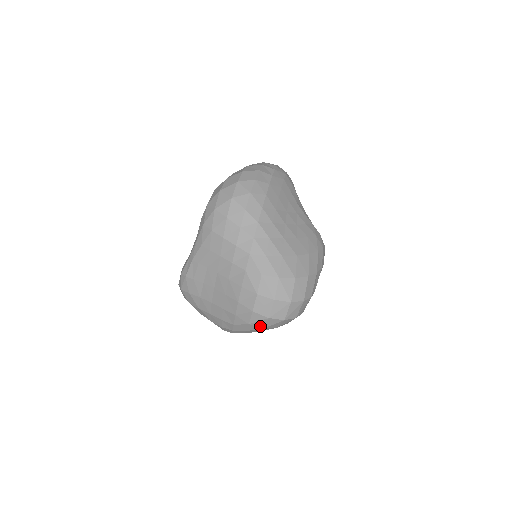
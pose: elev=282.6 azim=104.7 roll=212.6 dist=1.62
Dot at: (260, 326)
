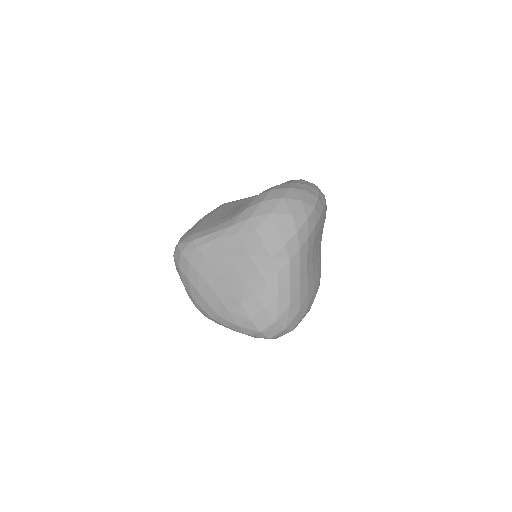
Dot at: (245, 332)
